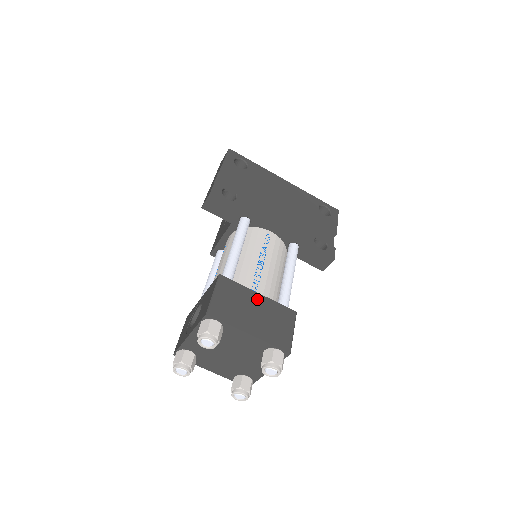
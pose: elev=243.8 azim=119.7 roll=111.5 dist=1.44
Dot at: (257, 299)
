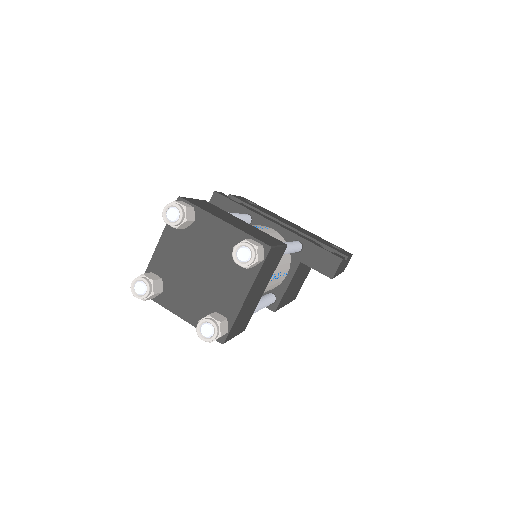
Dot at: (241, 221)
